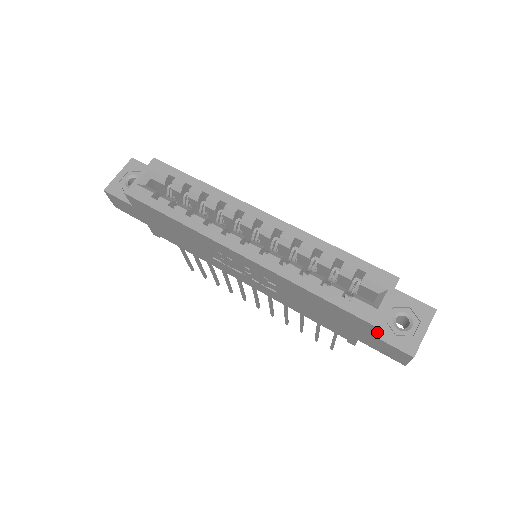
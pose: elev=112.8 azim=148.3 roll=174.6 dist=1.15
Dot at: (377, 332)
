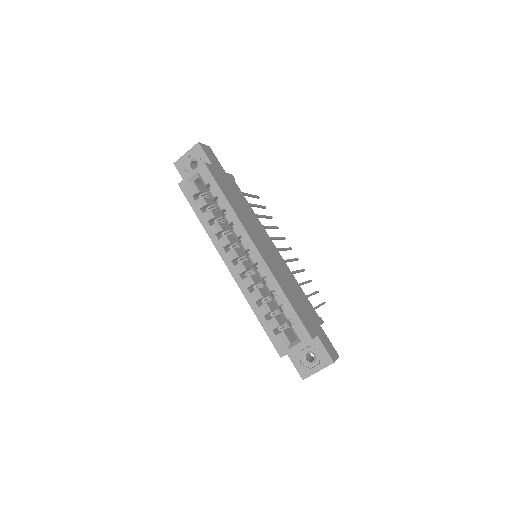
Dot at: (291, 354)
